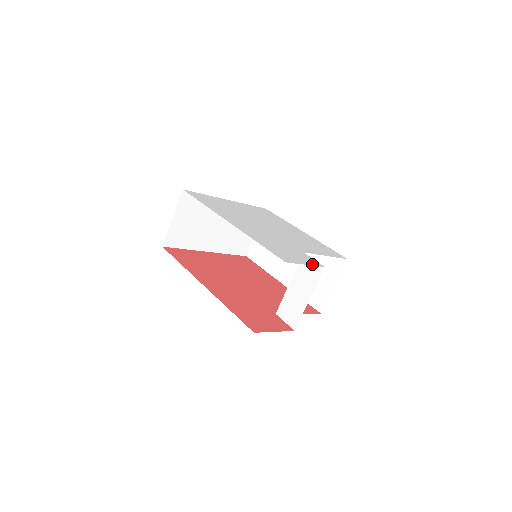
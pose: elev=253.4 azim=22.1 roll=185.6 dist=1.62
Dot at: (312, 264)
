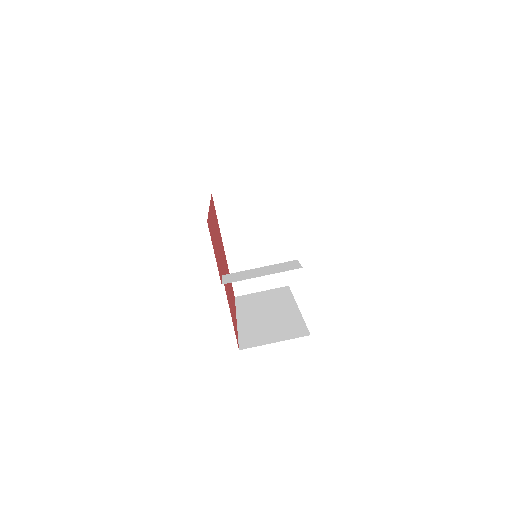
Dot at: occluded
